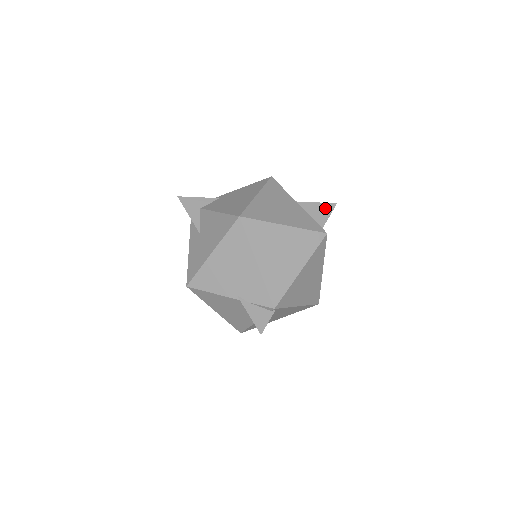
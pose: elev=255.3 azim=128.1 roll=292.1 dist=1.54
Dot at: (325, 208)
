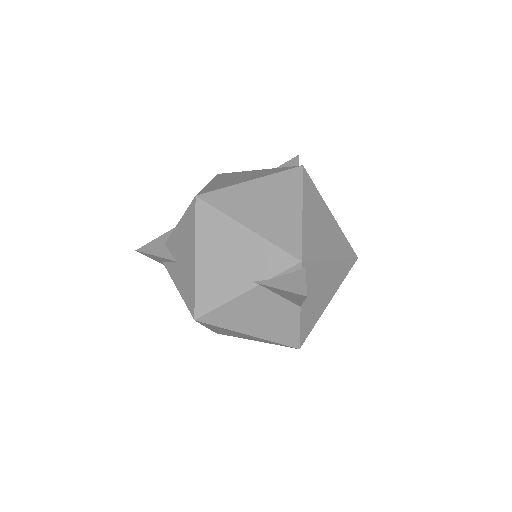
Dot at: (290, 165)
